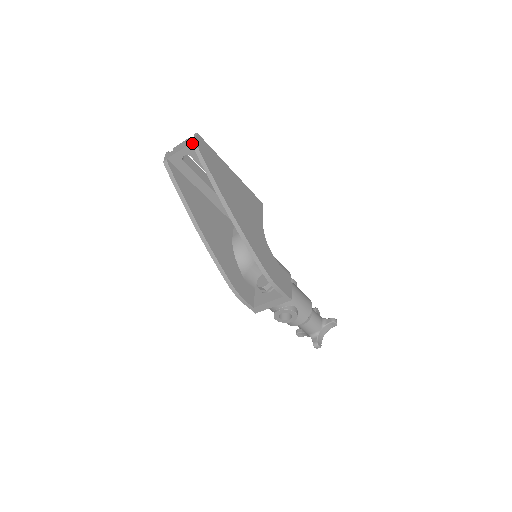
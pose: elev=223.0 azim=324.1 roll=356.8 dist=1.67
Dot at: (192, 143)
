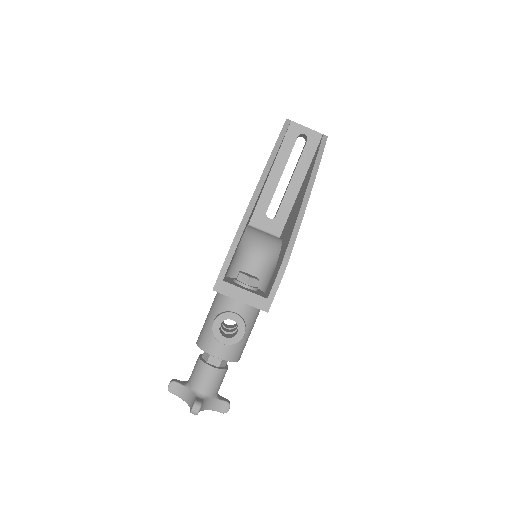
Dot at: occluded
